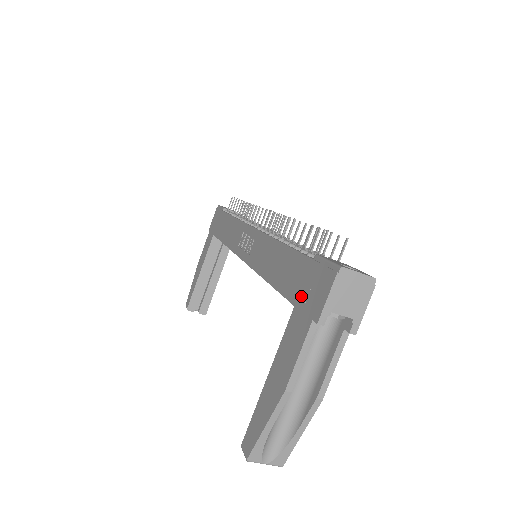
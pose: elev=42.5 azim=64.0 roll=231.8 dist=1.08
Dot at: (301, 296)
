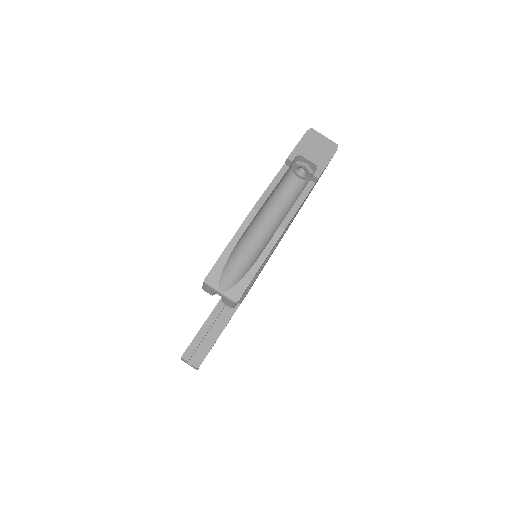
Dot at: occluded
